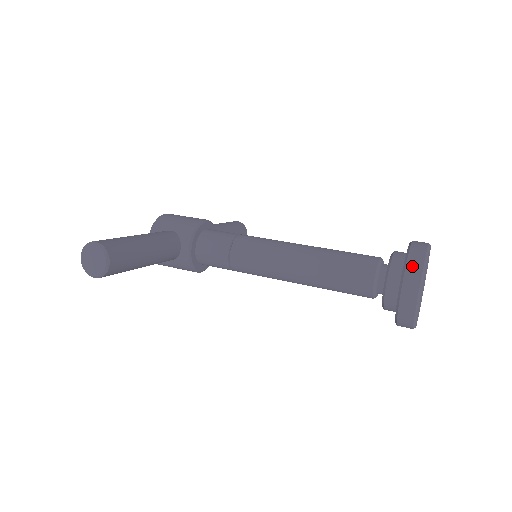
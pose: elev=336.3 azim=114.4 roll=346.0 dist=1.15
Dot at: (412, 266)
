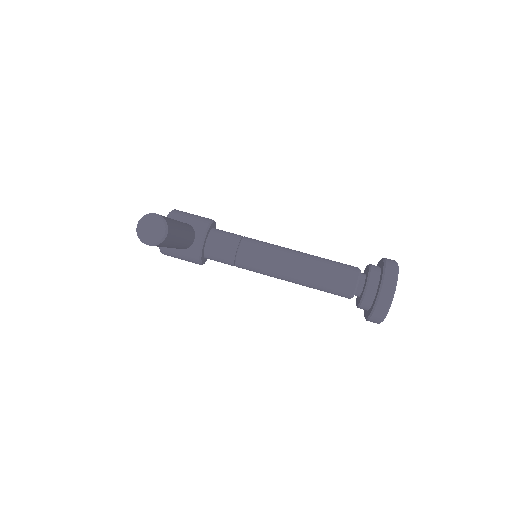
Dot at: (389, 273)
